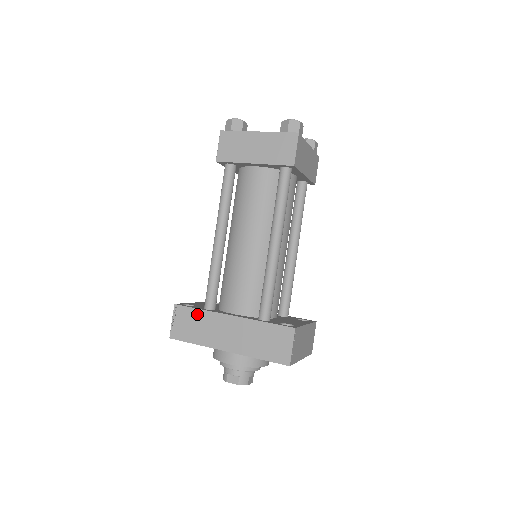
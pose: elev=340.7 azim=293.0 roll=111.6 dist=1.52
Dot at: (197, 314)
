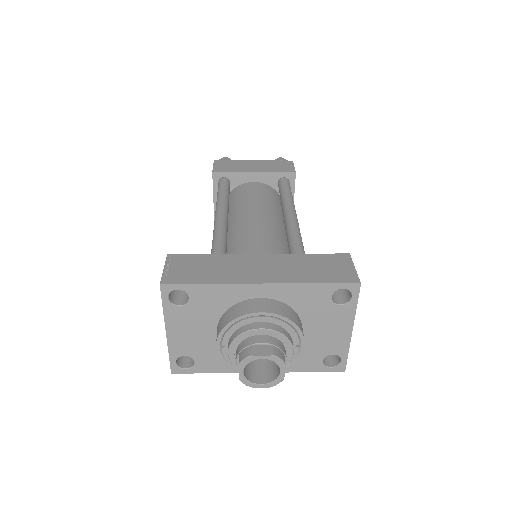
Dot at: (206, 258)
